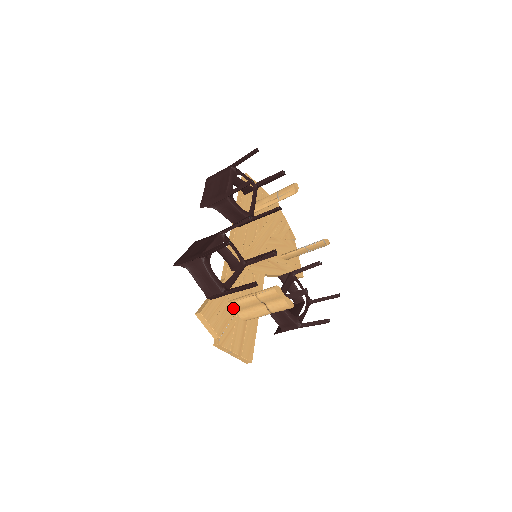
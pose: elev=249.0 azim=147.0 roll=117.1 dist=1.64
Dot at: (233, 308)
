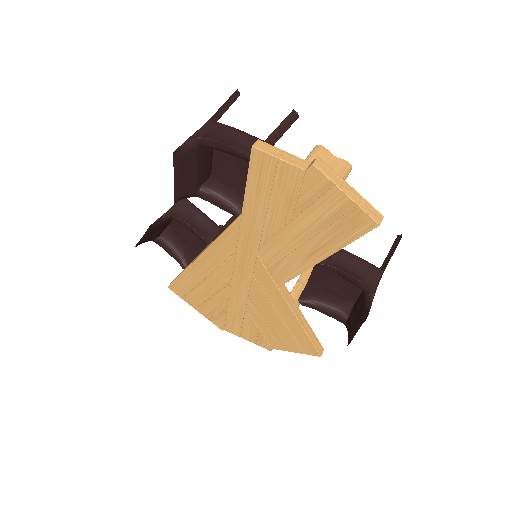
Dot at: occluded
